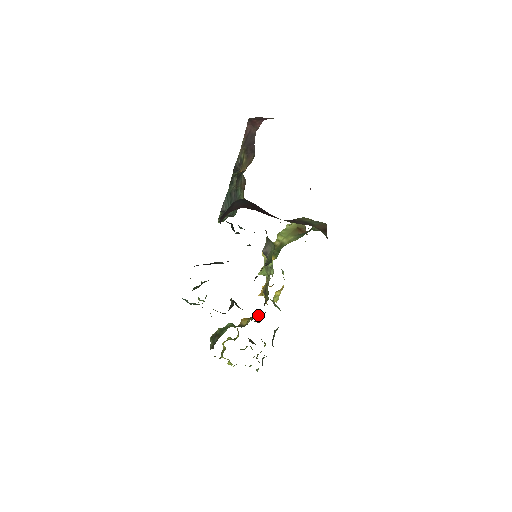
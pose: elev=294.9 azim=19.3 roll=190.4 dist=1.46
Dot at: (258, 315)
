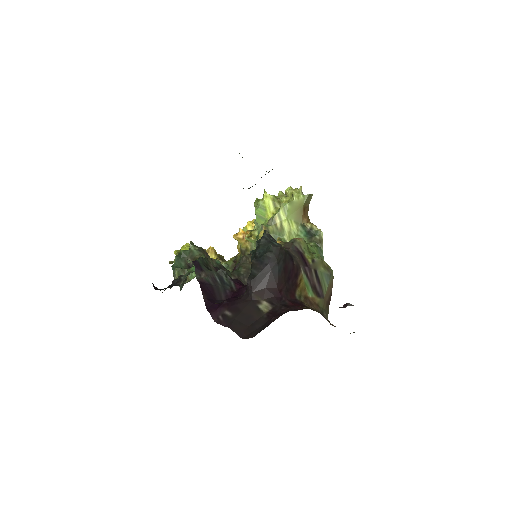
Dot at: (228, 267)
